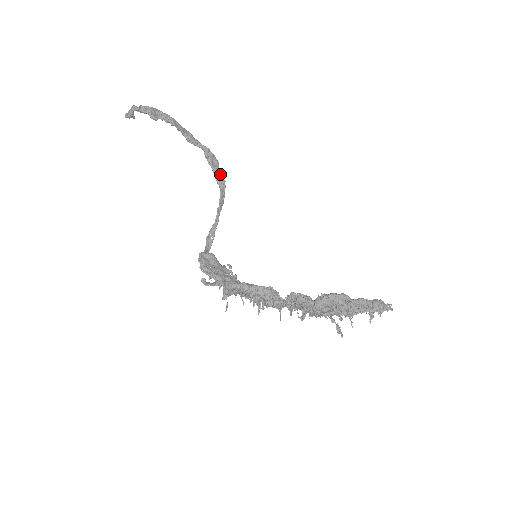
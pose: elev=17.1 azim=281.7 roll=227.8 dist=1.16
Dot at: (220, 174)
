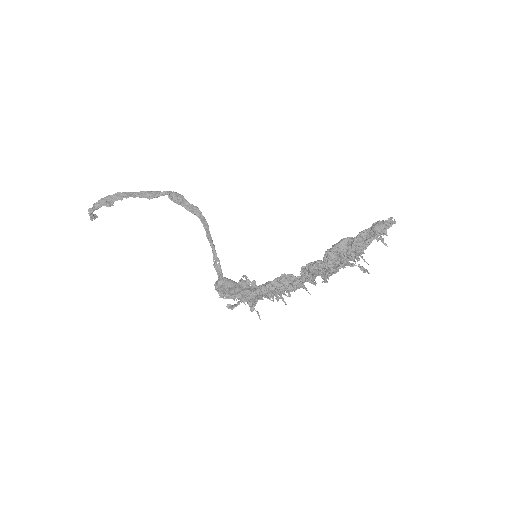
Dot at: (190, 205)
